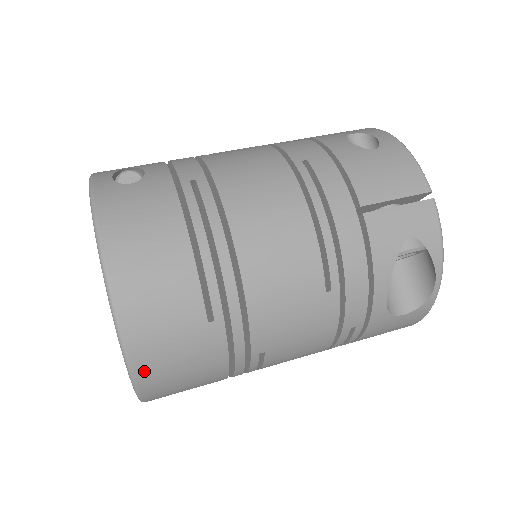
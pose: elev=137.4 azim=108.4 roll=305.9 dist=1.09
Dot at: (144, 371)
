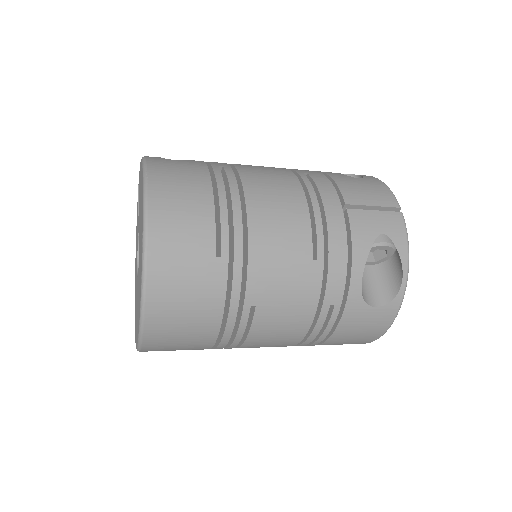
Dot at: (155, 288)
